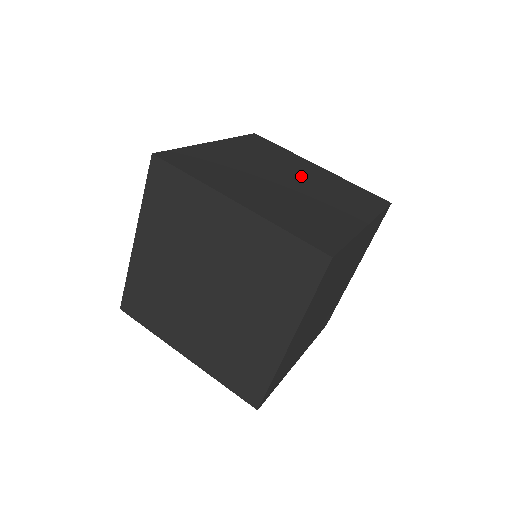
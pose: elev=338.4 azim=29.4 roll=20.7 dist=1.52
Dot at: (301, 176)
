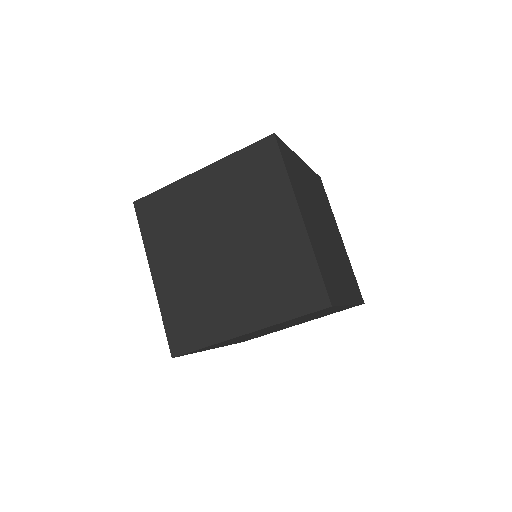
Dot at: (317, 203)
